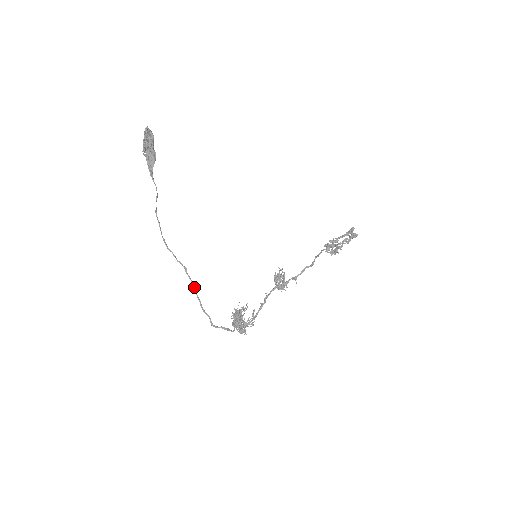
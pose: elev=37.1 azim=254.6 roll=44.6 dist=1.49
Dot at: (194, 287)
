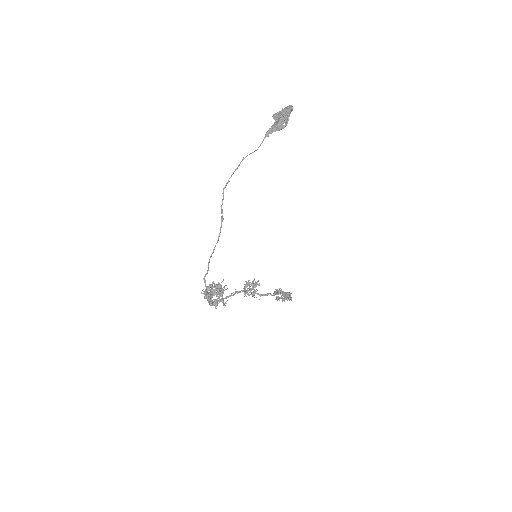
Dot at: occluded
